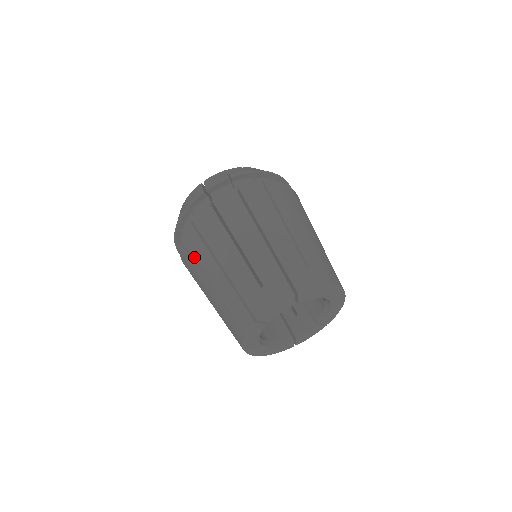
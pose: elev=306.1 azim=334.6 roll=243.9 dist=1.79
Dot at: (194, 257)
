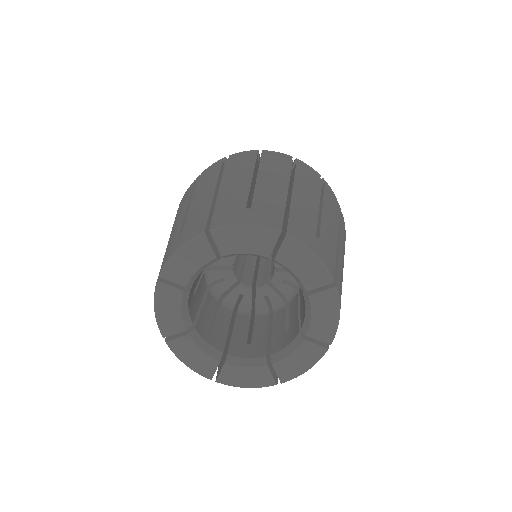
Dot at: (196, 187)
